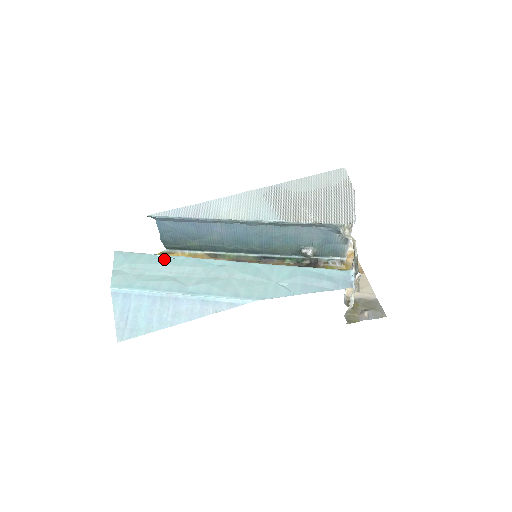
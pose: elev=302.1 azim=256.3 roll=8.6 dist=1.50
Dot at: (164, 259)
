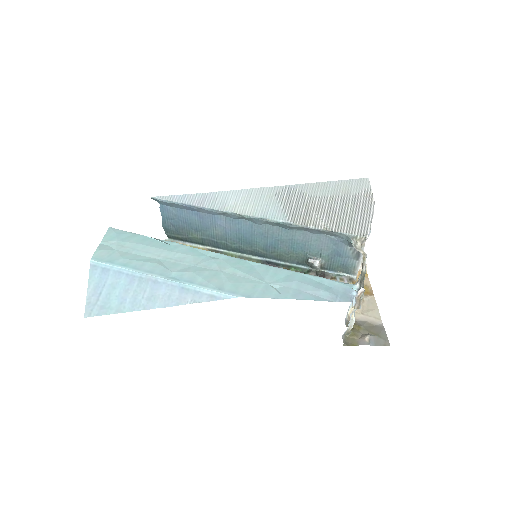
Dot at: (157, 242)
